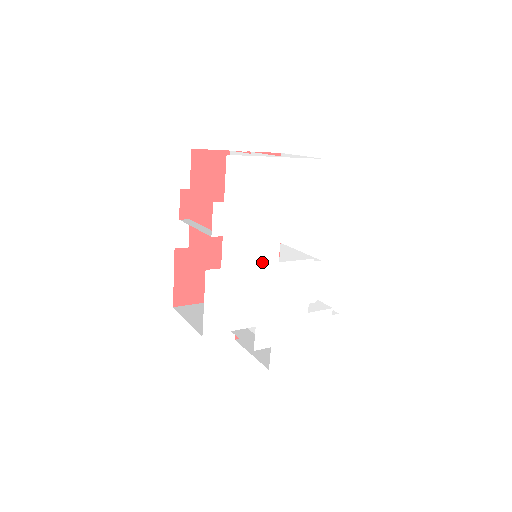
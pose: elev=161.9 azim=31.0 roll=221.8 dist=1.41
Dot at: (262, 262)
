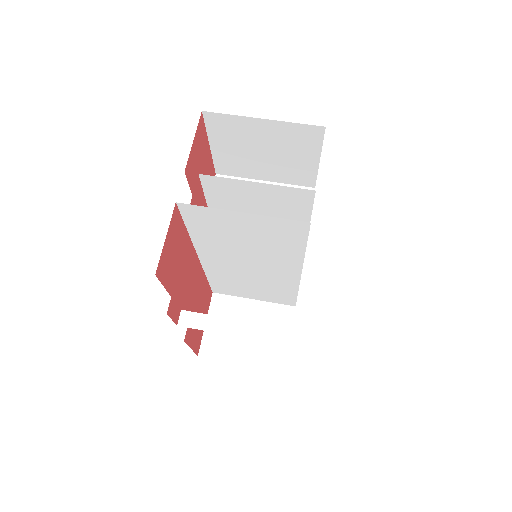
Dot at: occluded
